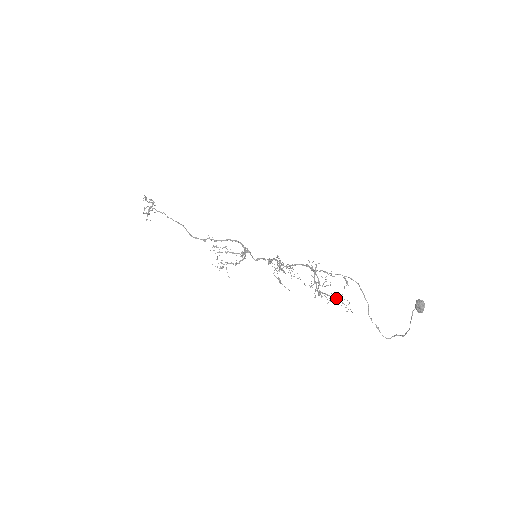
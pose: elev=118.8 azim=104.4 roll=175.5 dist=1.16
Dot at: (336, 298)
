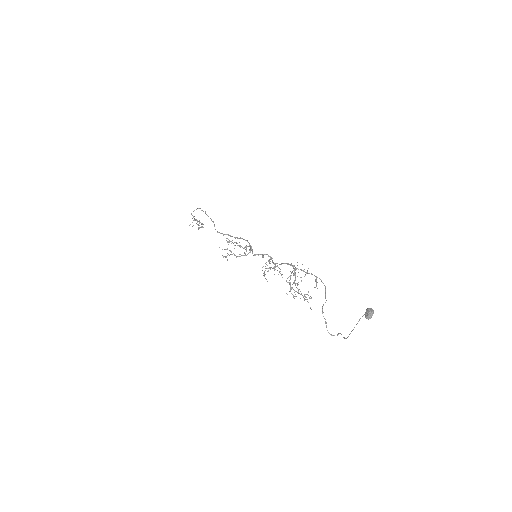
Dot at: occluded
